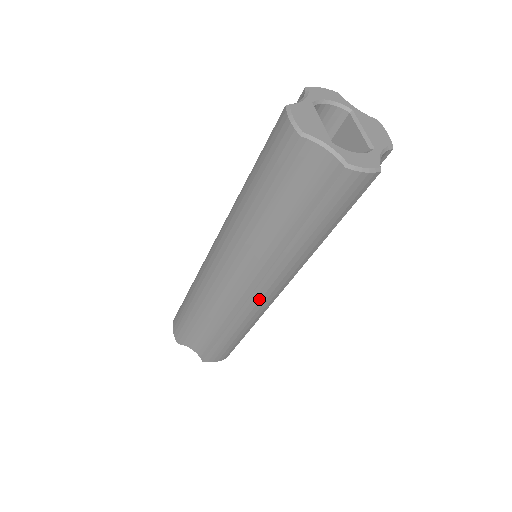
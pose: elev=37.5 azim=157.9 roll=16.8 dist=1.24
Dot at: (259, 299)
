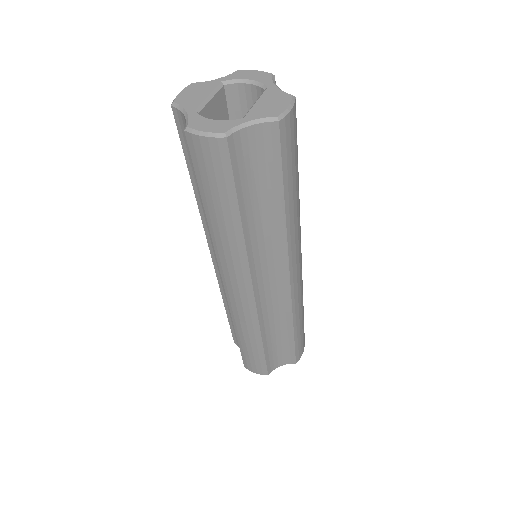
Dot at: (233, 294)
